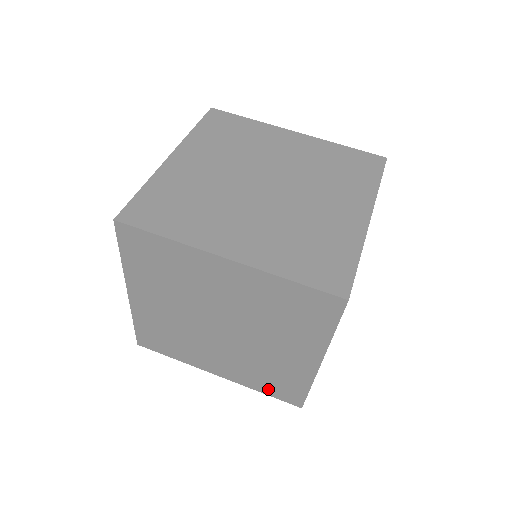
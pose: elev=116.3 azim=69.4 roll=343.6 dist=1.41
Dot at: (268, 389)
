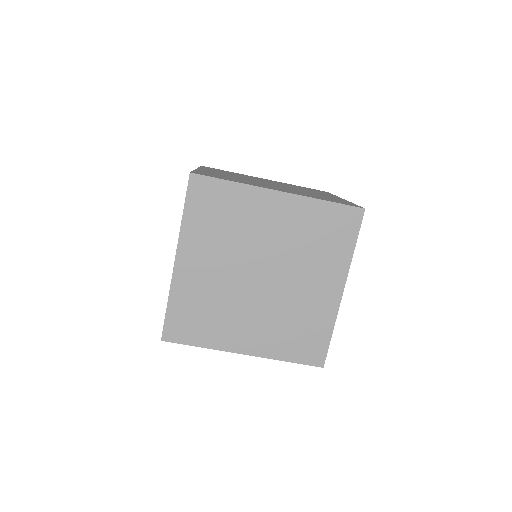
Dot at: occluded
